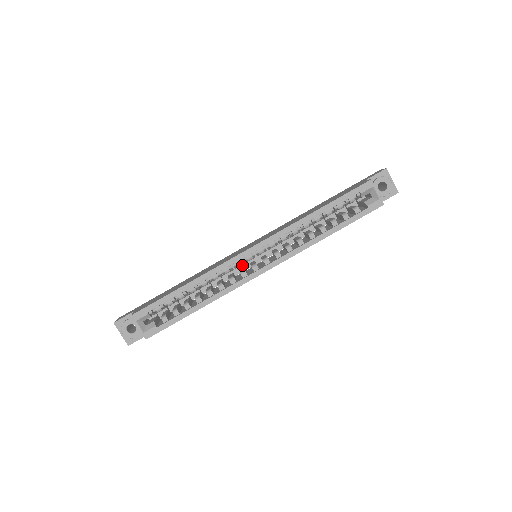
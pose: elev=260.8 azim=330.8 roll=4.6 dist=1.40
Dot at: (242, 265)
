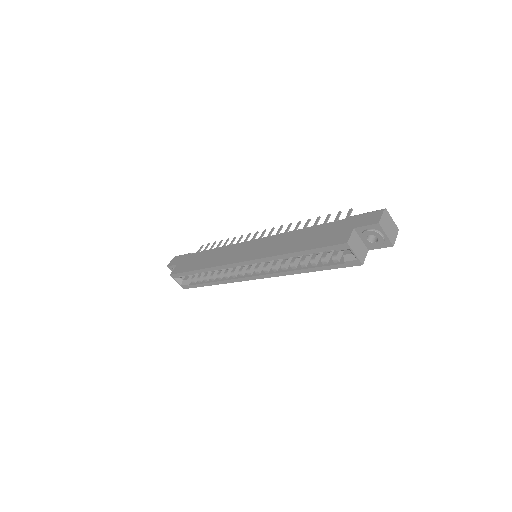
Dot at: occluded
